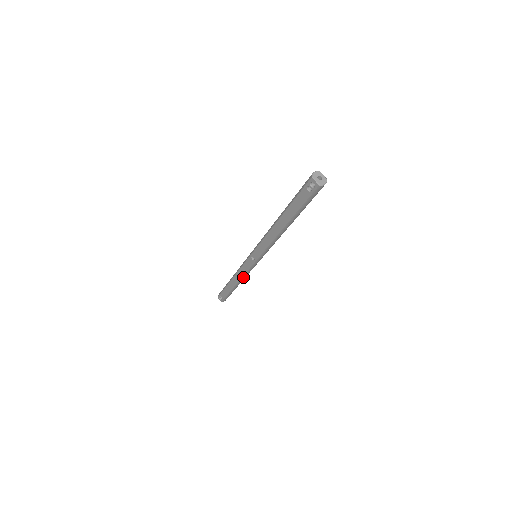
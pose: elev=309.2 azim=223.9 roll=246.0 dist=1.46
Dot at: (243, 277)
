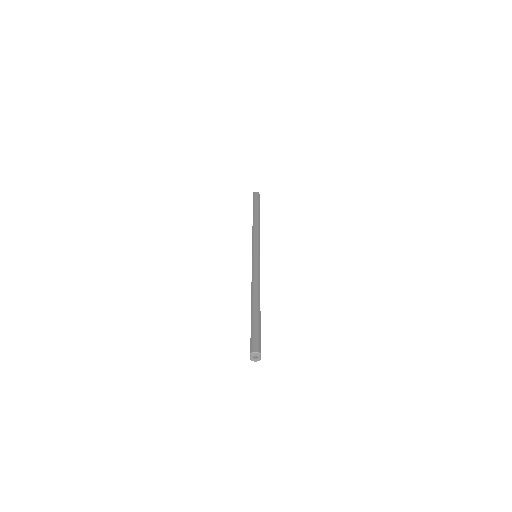
Dot at: occluded
